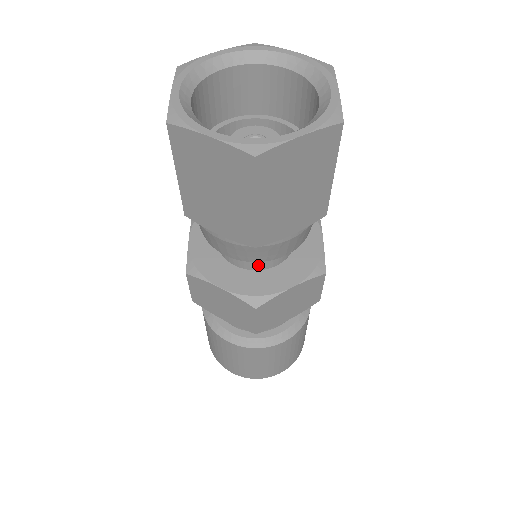
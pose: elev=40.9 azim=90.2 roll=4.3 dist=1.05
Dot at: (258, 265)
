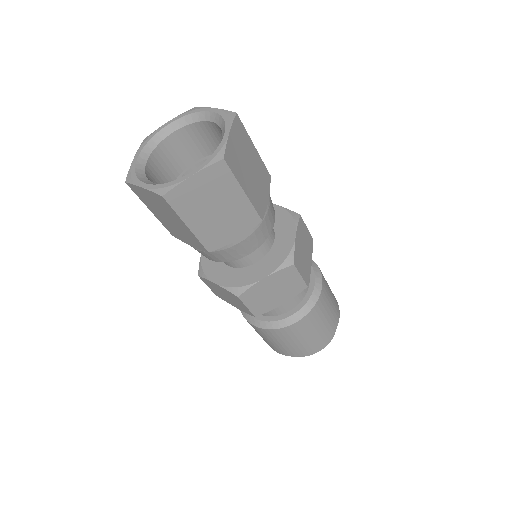
Dot at: (240, 264)
